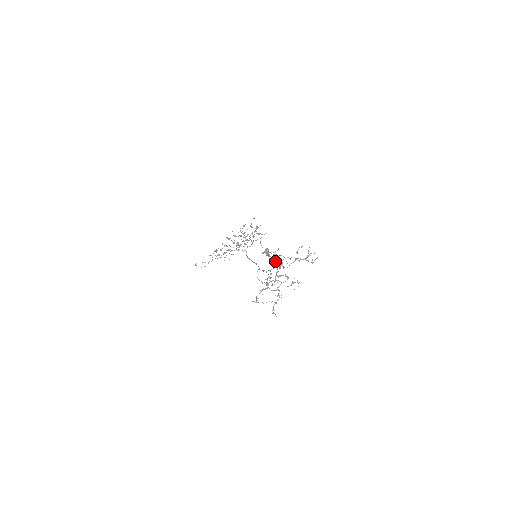
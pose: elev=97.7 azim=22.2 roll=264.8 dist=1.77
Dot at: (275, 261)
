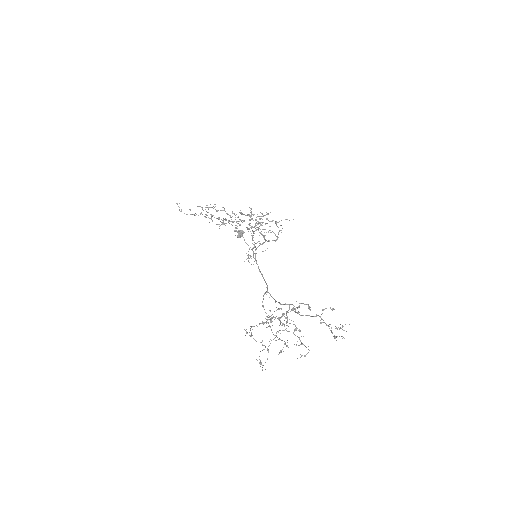
Dot at: occluded
